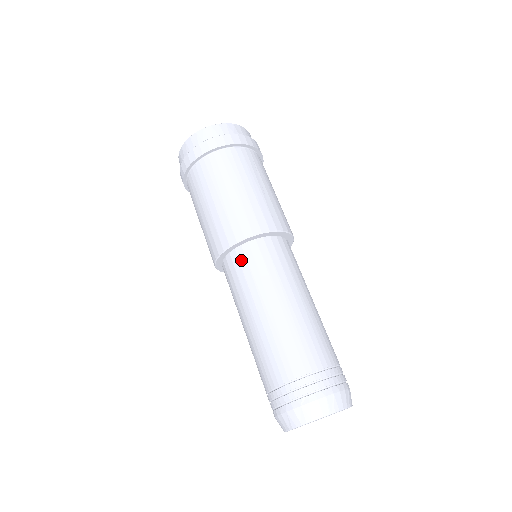
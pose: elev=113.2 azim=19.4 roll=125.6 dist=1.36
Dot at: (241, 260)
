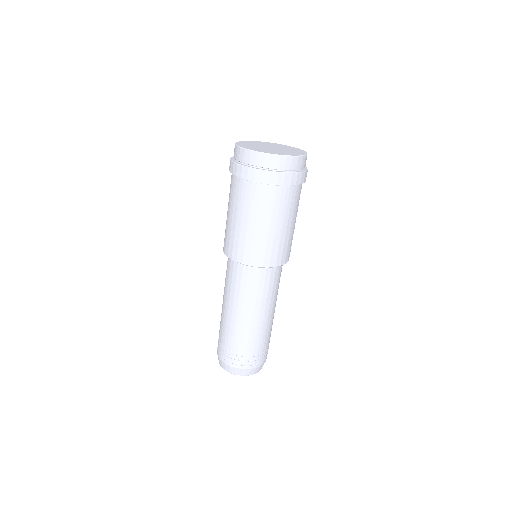
Dot at: (267, 276)
